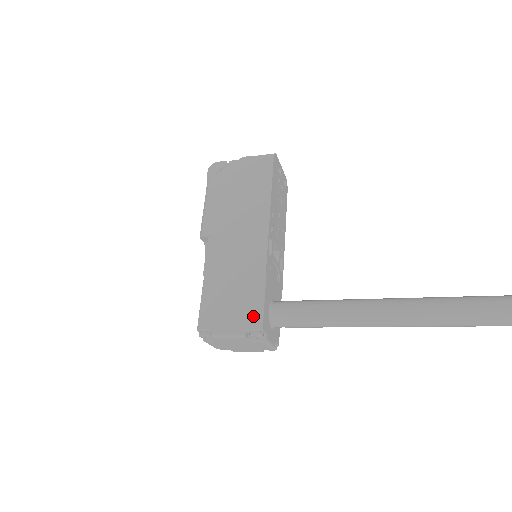
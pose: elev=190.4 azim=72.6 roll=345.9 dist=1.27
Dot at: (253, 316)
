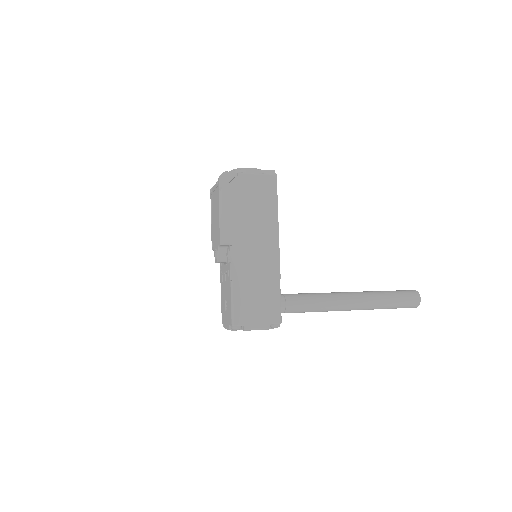
Dot at: (275, 313)
